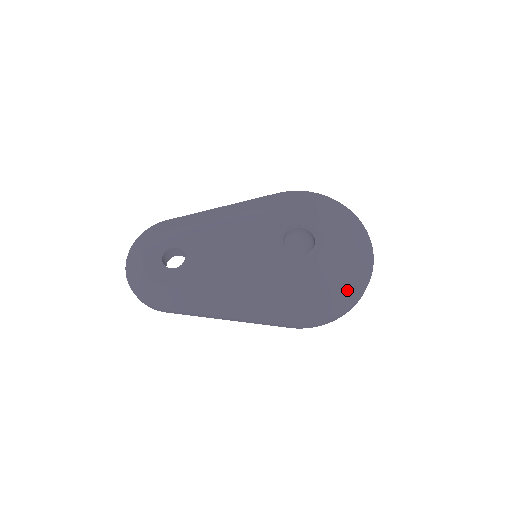
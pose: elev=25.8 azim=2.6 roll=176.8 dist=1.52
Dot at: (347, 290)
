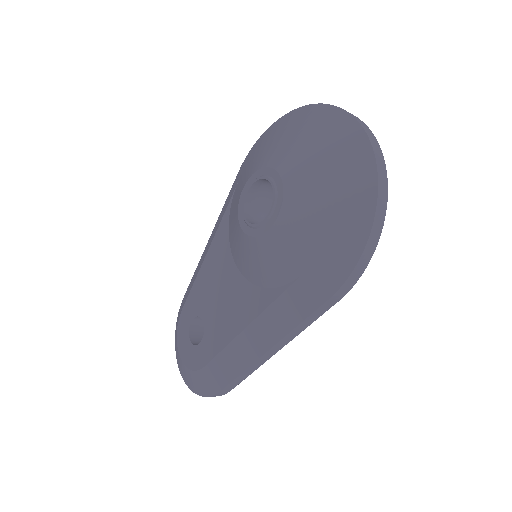
Dot at: (352, 195)
